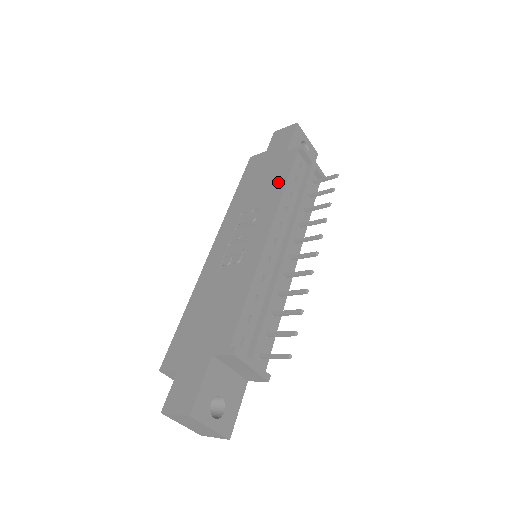
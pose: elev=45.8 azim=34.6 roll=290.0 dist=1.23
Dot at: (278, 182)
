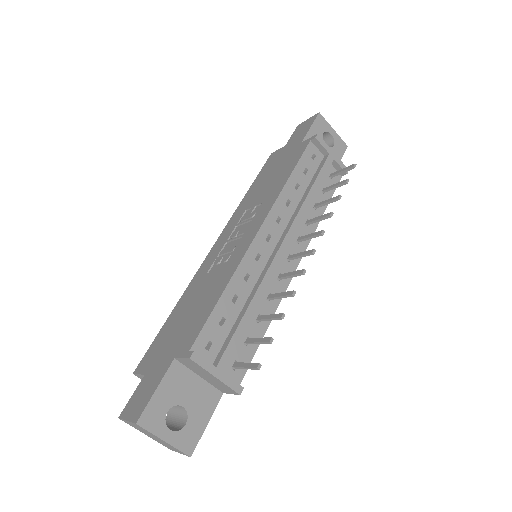
Dot at: (284, 175)
